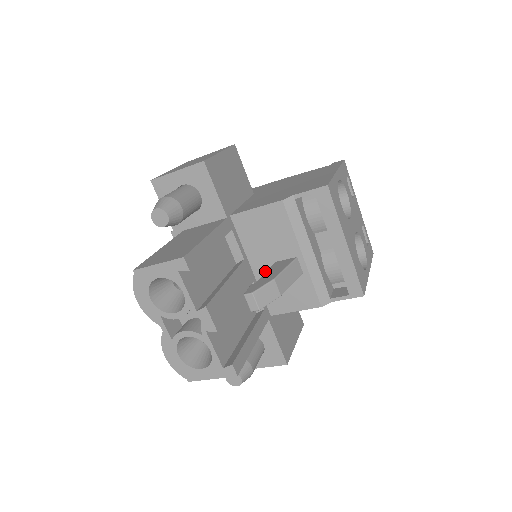
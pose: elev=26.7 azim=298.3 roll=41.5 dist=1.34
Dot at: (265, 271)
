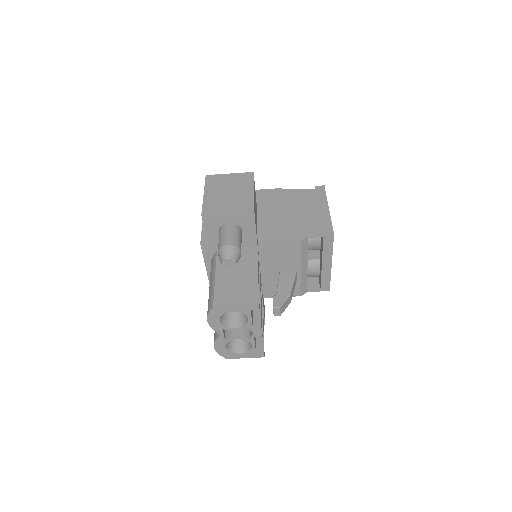
Dot at: (270, 275)
